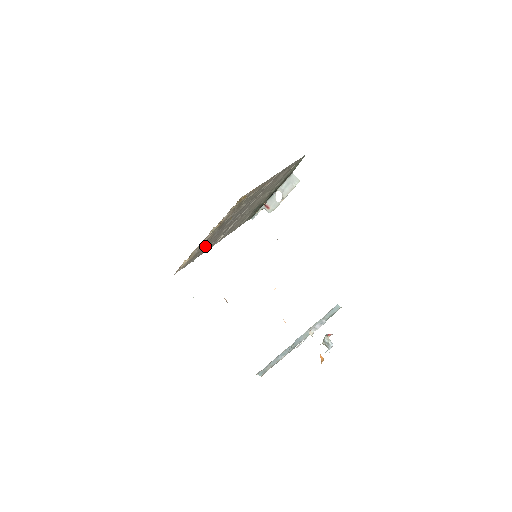
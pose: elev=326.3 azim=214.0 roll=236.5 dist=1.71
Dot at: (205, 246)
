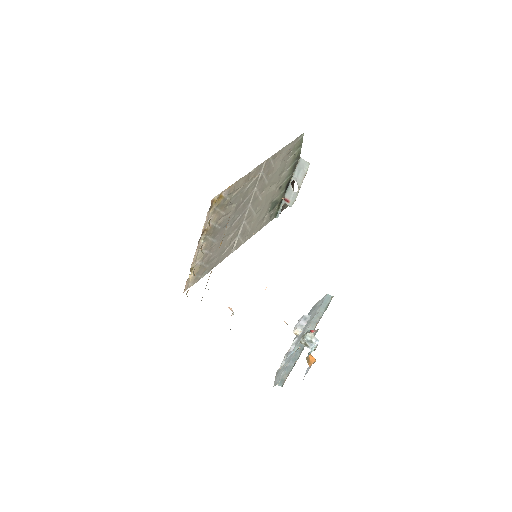
Dot at: (212, 256)
